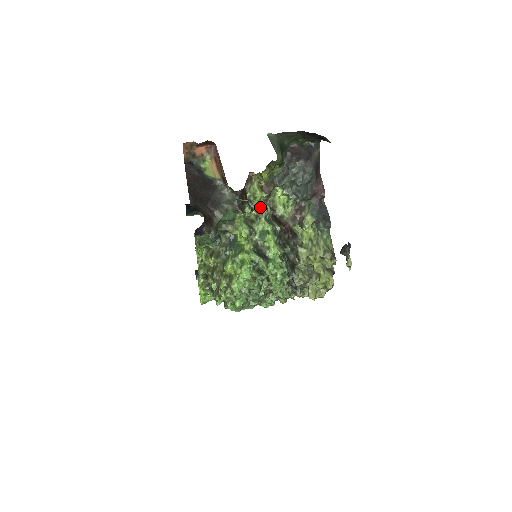
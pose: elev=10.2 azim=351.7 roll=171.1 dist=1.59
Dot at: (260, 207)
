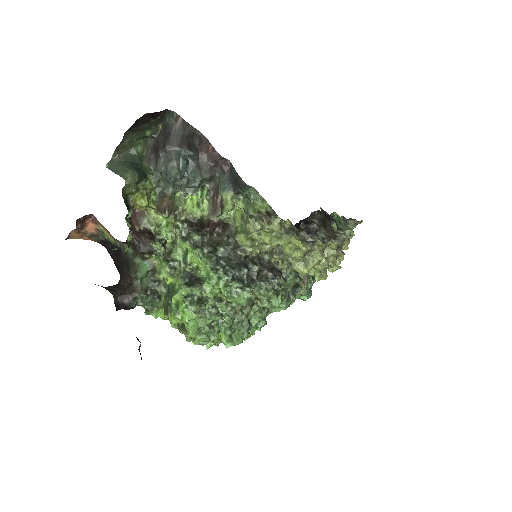
Dot at: (171, 231)
